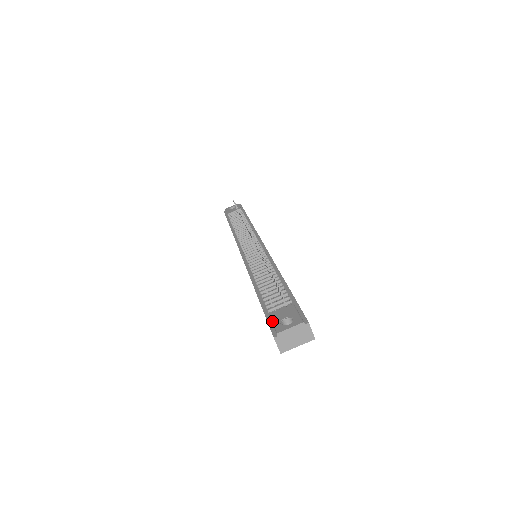
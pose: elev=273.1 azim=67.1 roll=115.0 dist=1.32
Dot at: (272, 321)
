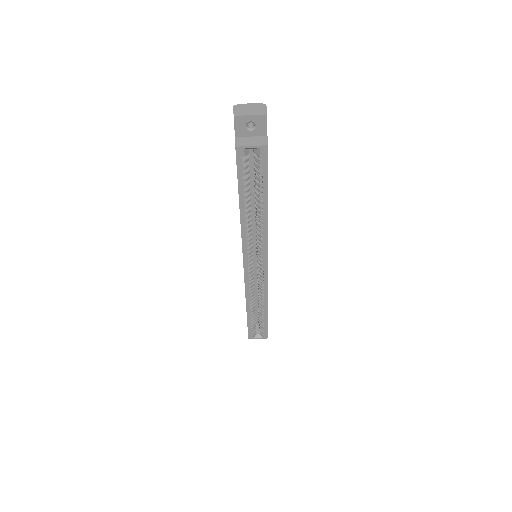
Dot at: occluded
